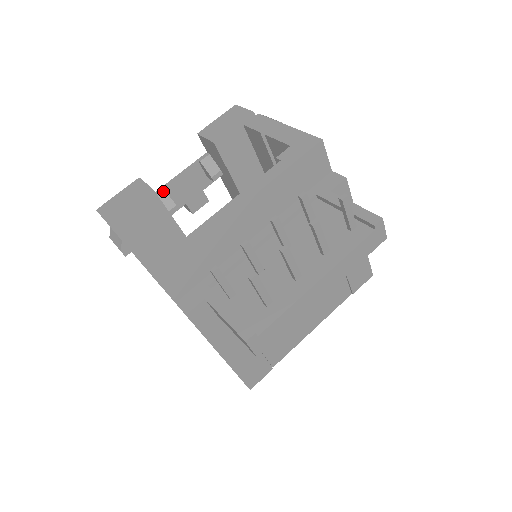
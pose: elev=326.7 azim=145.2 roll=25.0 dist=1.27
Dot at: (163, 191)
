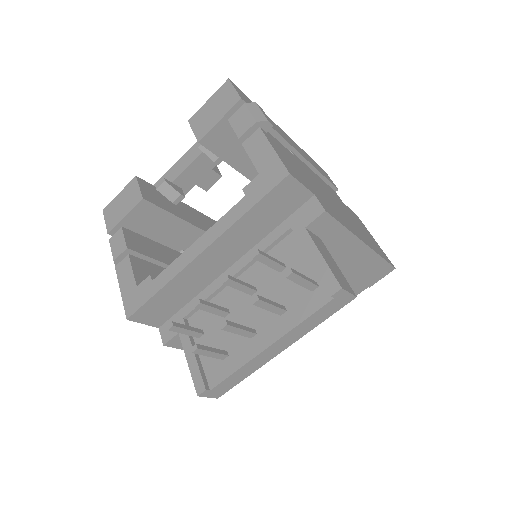
Dot at: (165, 183)
